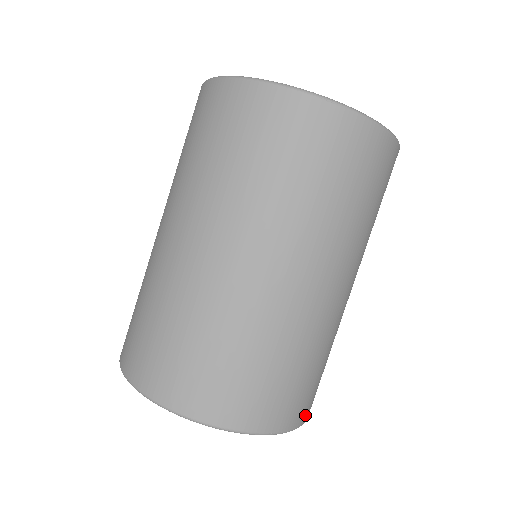
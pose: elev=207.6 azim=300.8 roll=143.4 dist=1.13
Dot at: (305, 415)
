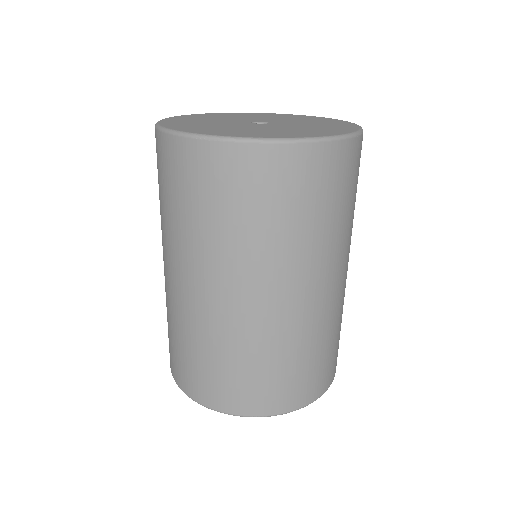
Dot at: (297, 402)
